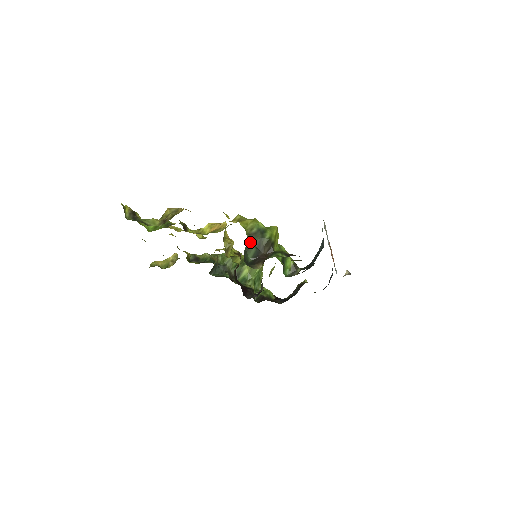
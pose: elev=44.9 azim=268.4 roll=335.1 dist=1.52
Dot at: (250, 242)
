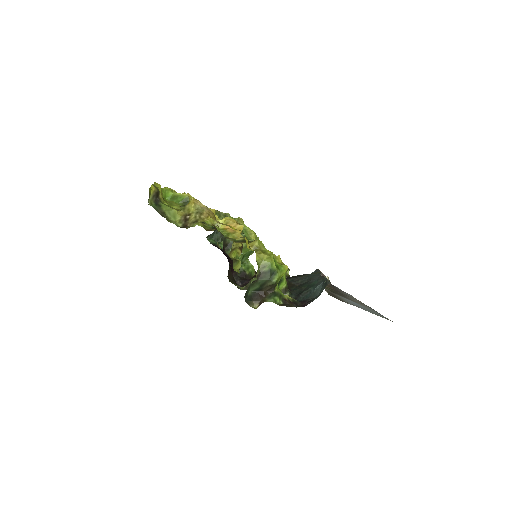
Dot at: (257, 280)
